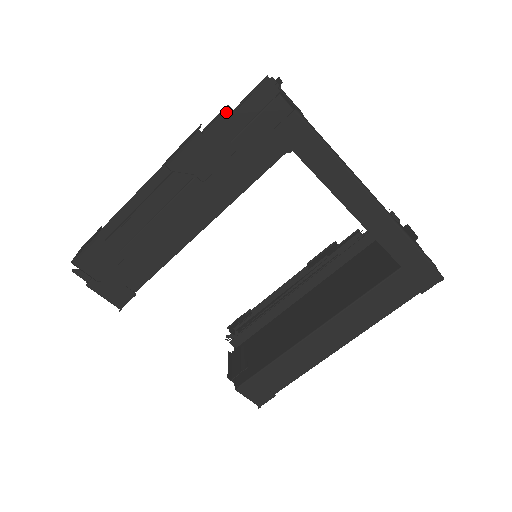
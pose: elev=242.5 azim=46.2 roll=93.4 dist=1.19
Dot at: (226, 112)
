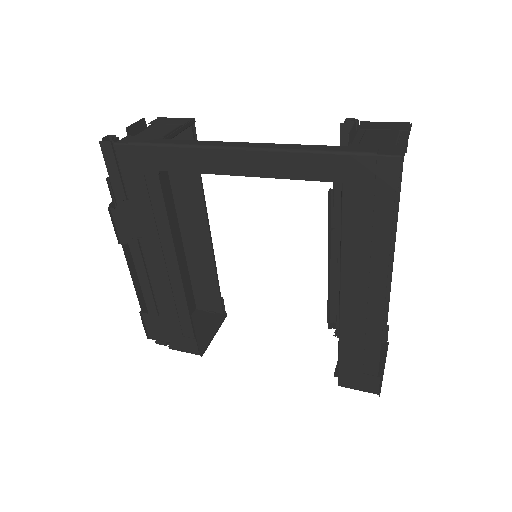
Dot at: occluded
